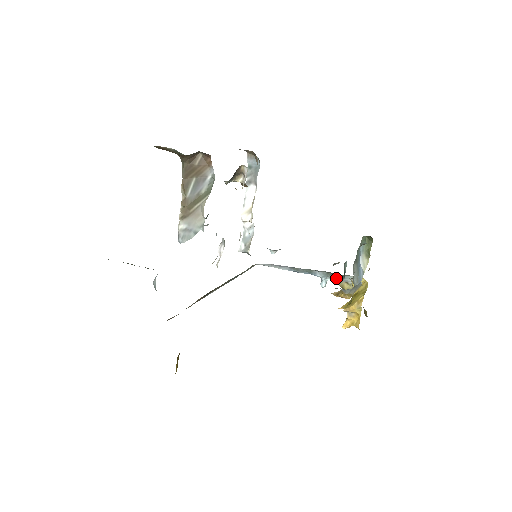
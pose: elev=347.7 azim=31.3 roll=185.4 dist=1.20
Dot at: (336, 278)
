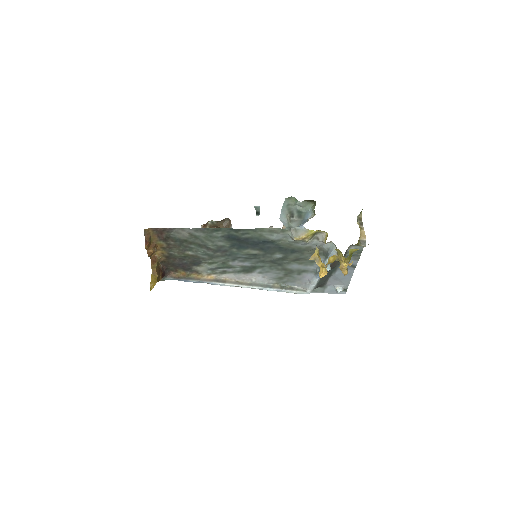
Dot at: (329, 254)
